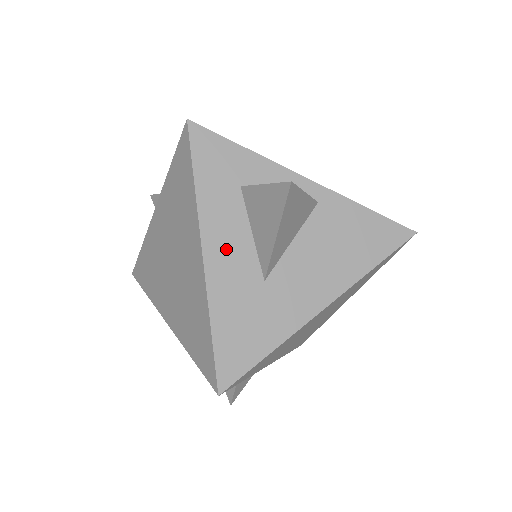
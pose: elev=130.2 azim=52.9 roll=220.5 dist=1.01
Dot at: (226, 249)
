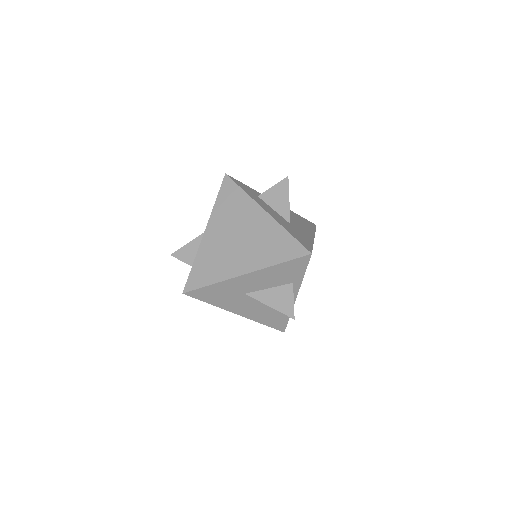
Dot at: (271, 212)
